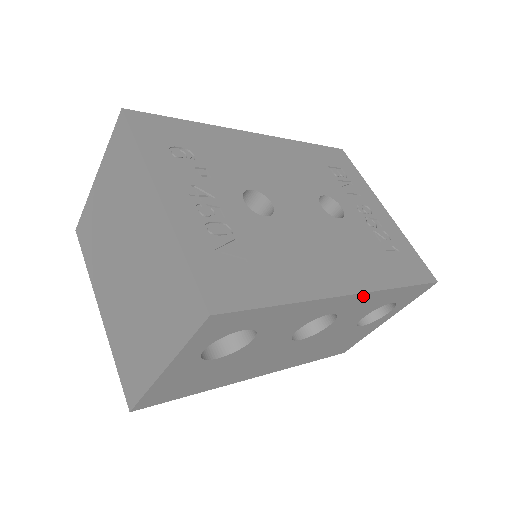
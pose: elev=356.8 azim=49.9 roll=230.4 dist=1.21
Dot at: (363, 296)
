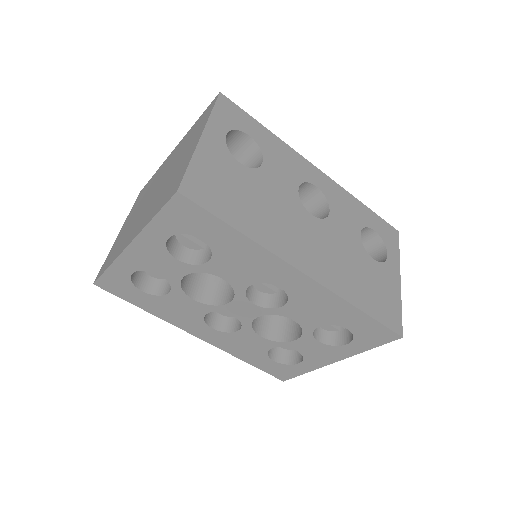
Dot at: (331, 183)
